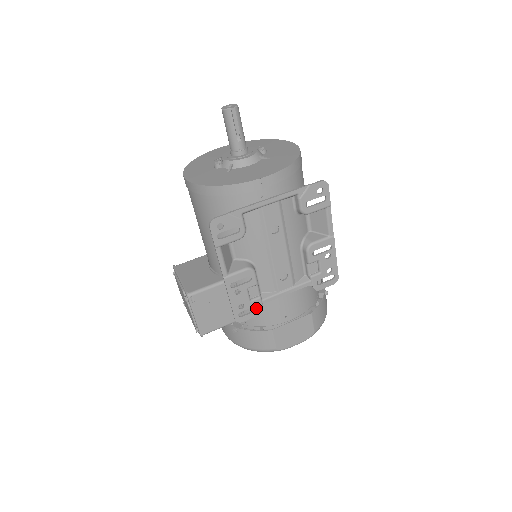
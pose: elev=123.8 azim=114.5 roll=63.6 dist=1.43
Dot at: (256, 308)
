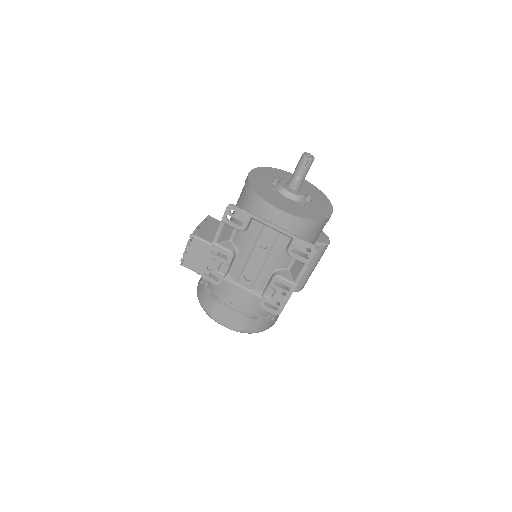
Dot at: occluded
